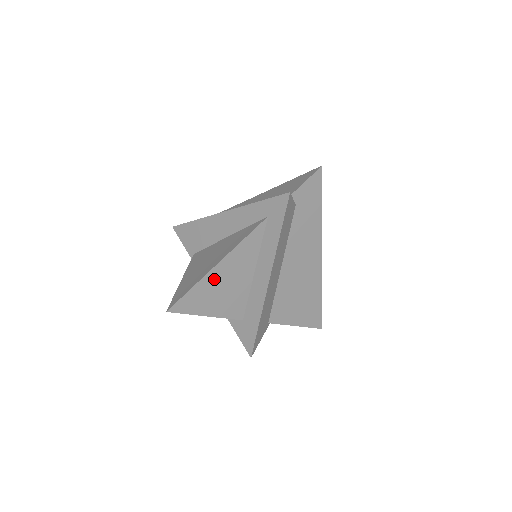
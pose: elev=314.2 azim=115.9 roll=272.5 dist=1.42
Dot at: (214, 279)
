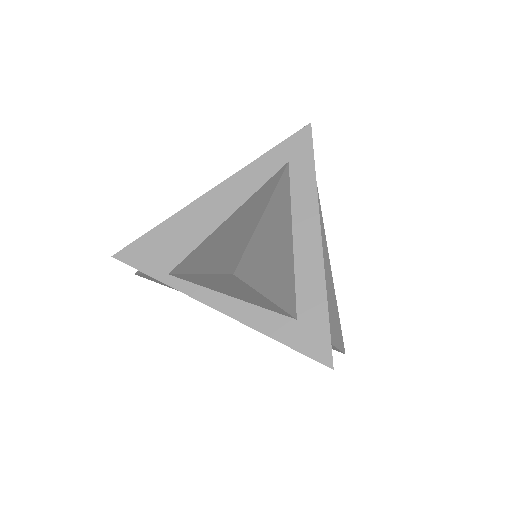
Dot at: (266, 233)
